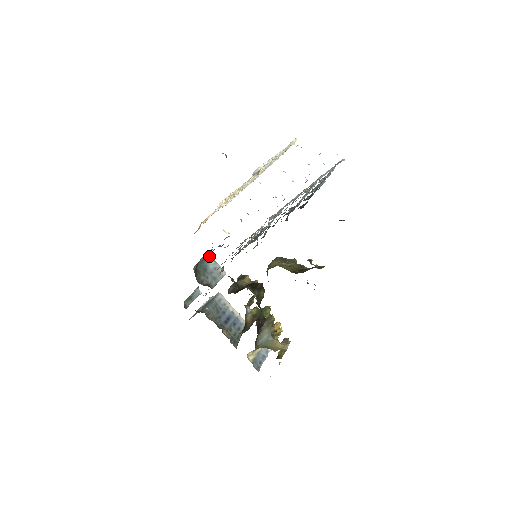
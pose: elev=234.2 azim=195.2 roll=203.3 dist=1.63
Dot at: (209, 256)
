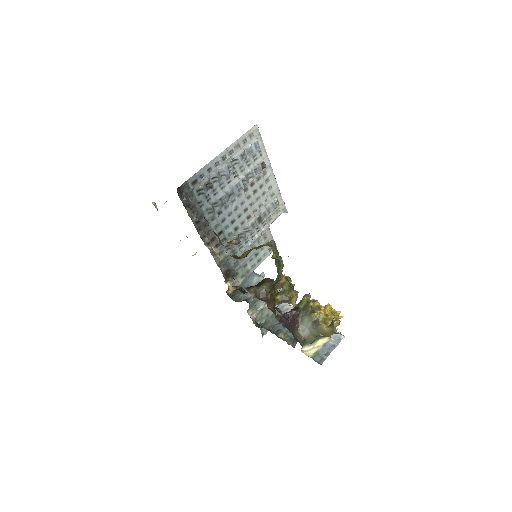
Dot at: (252, 274)
